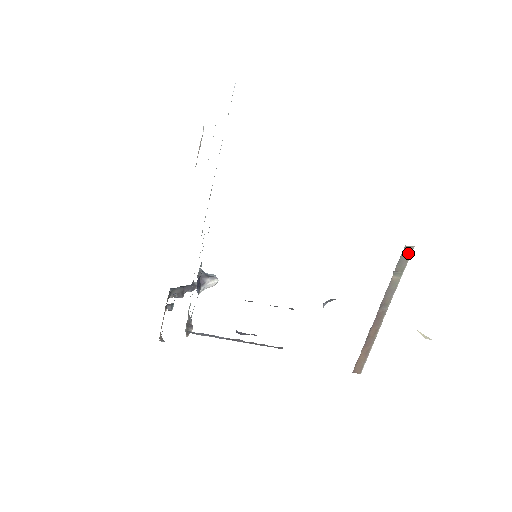
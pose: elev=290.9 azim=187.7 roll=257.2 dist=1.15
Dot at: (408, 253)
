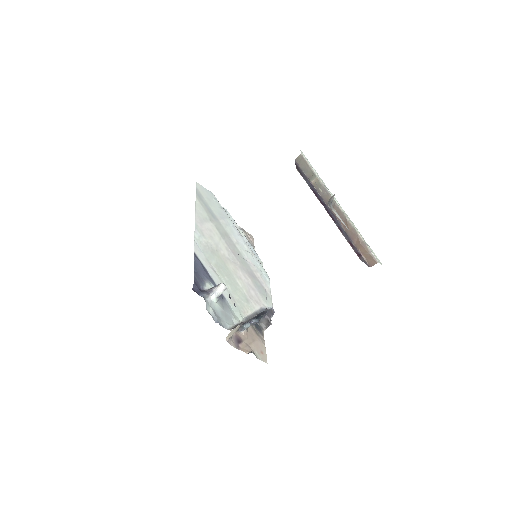
Dot at: (302, 161)
